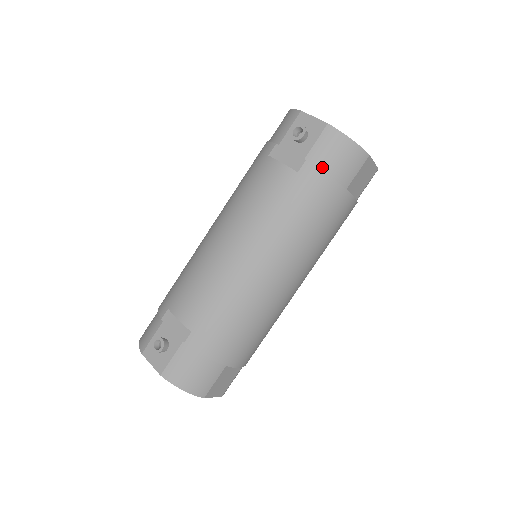
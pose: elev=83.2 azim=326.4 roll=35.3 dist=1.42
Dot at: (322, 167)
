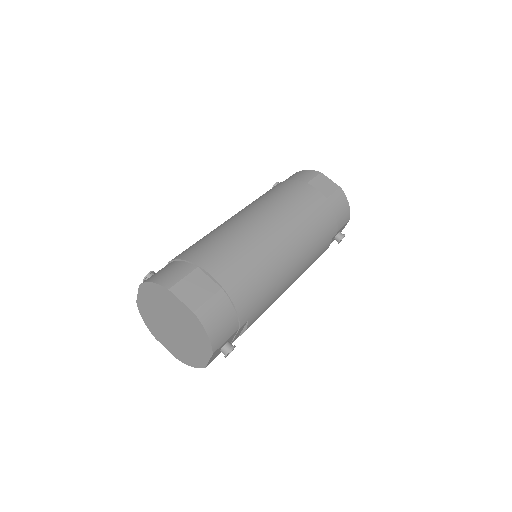
Dot at: occluded
